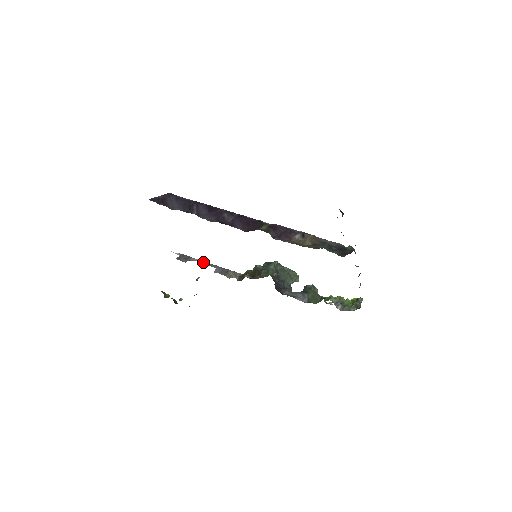
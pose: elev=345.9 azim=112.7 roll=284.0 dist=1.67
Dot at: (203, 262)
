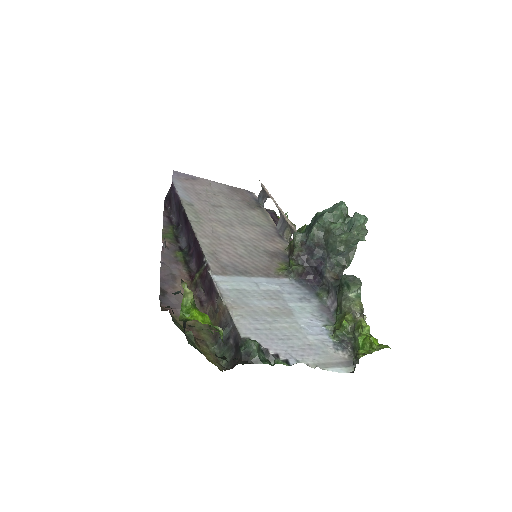
Dot at: occluded
